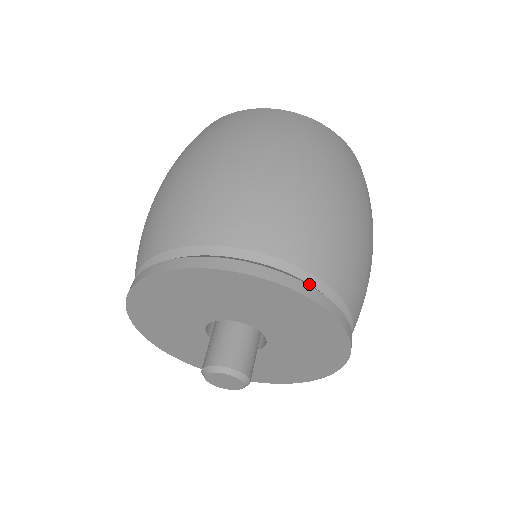
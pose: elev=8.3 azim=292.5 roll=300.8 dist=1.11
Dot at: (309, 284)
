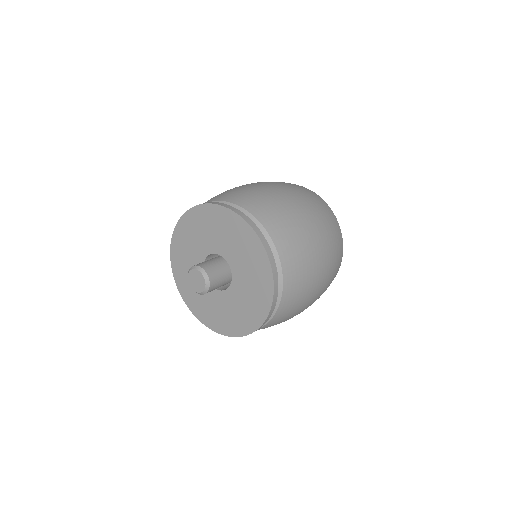
Dot at: occluded
